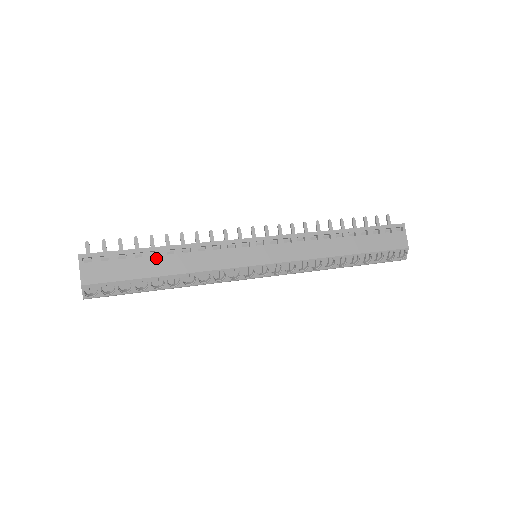
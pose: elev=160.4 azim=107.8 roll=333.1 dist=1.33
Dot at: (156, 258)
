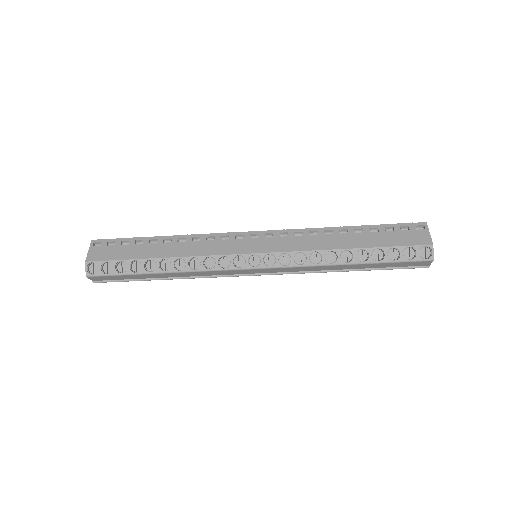
Dot at: (153, 244)
